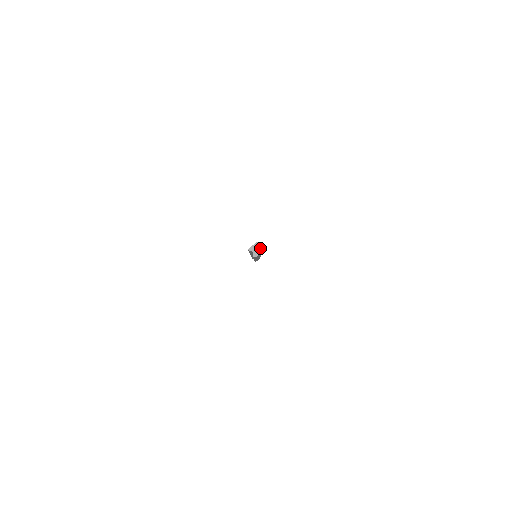
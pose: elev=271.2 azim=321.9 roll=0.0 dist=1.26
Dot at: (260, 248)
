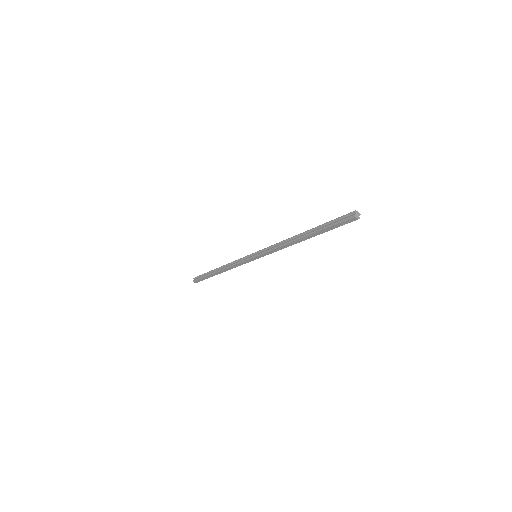
Dot at: (359, 217)
